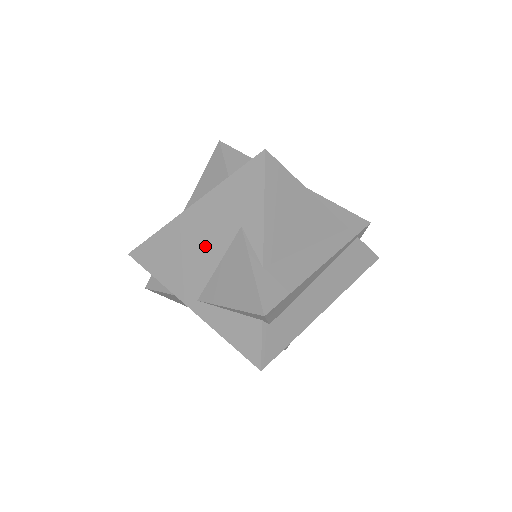
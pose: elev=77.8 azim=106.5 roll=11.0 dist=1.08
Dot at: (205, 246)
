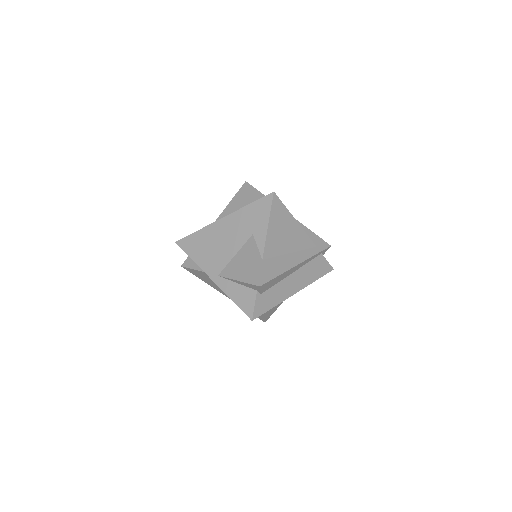
Dot at: (228, 243)
